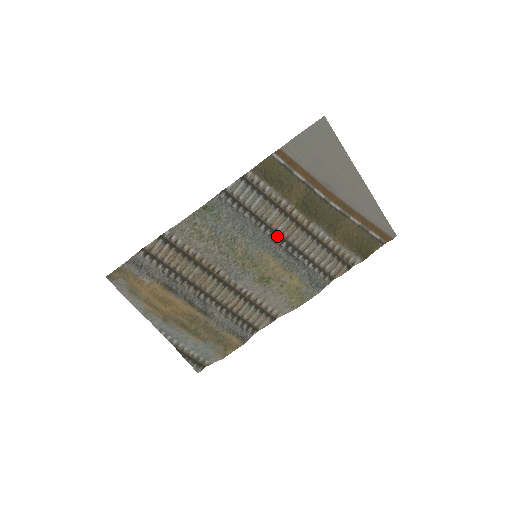
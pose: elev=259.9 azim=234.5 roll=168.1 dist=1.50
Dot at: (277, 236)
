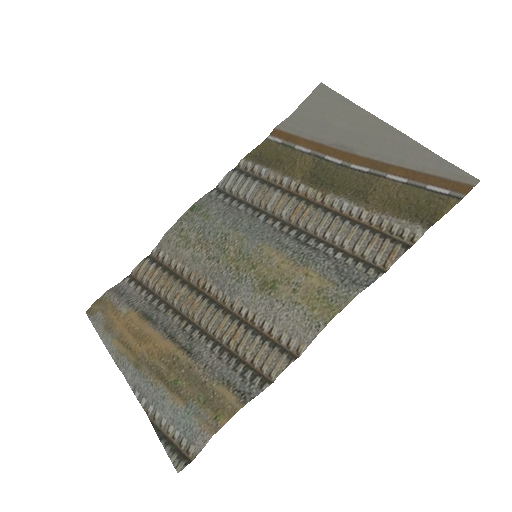
Dot at: (283, 224)
